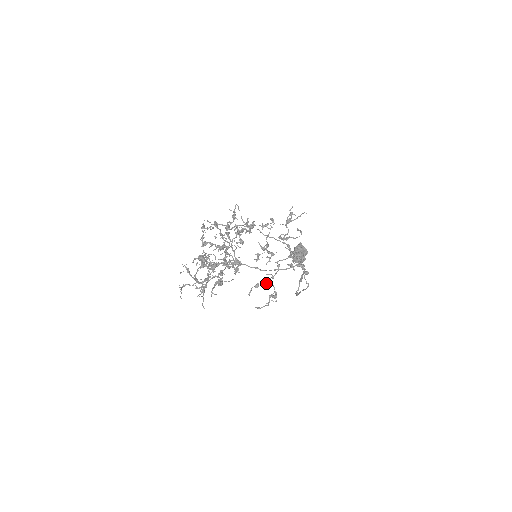
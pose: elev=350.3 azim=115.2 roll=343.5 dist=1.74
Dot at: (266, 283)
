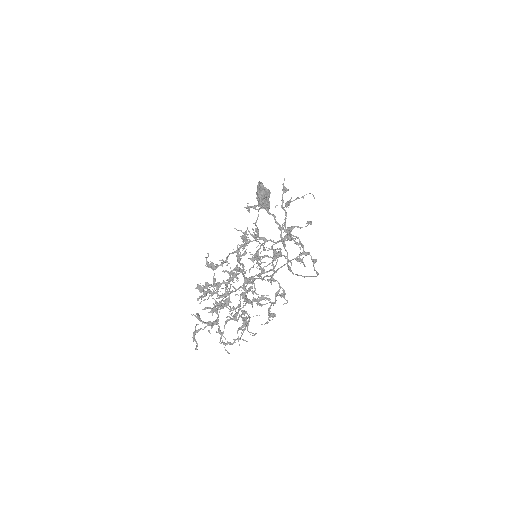
Dot at: (270, 281)
